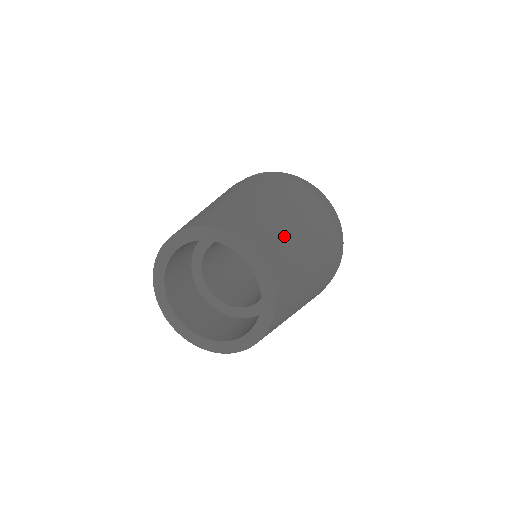
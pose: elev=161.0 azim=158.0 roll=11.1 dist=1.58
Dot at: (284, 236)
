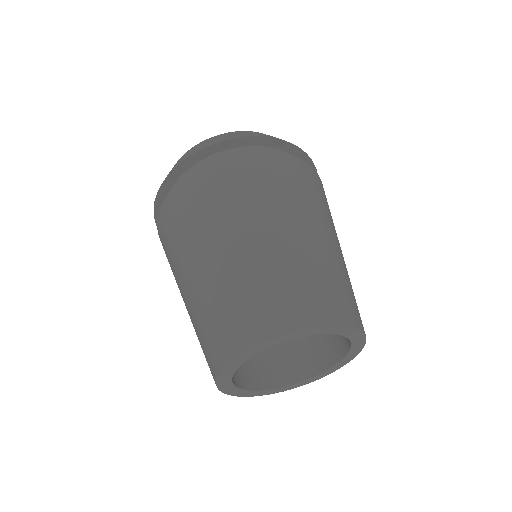
Dot at: (345, 272)
